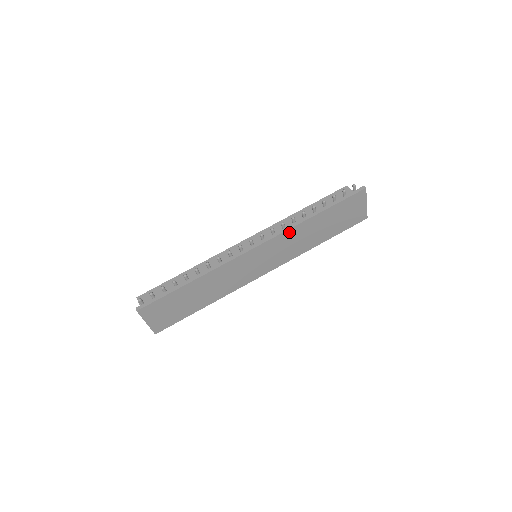
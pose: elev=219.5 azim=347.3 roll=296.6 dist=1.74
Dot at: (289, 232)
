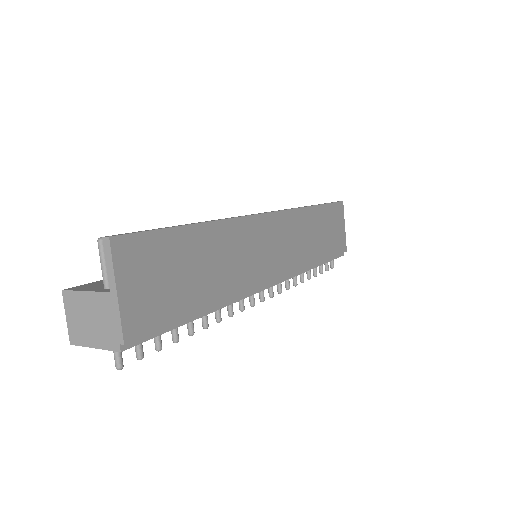
Dot at: (296, 214)
